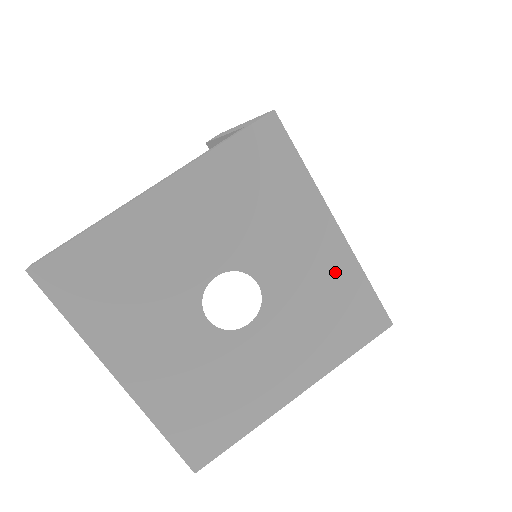
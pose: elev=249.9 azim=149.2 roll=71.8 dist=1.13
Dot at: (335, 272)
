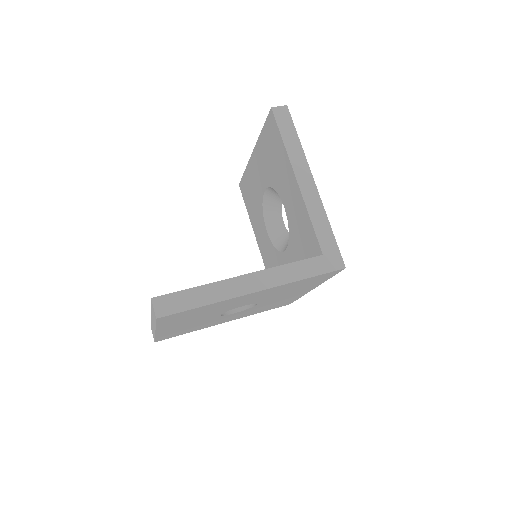
Dot at: occluded
